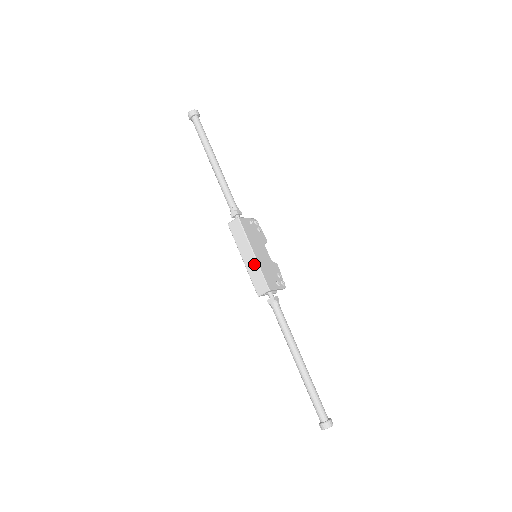
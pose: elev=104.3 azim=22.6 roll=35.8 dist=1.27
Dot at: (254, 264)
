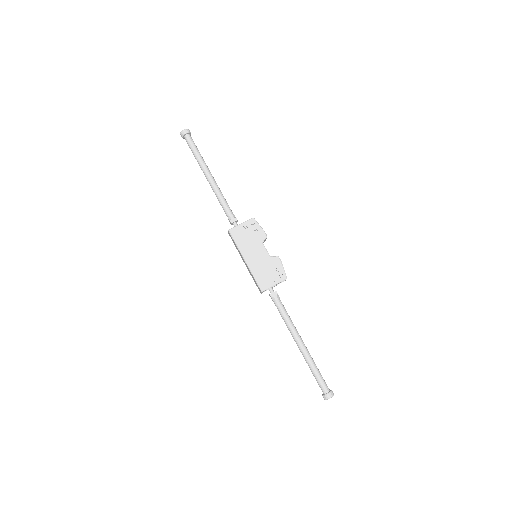
Dot at: (248, 269)
